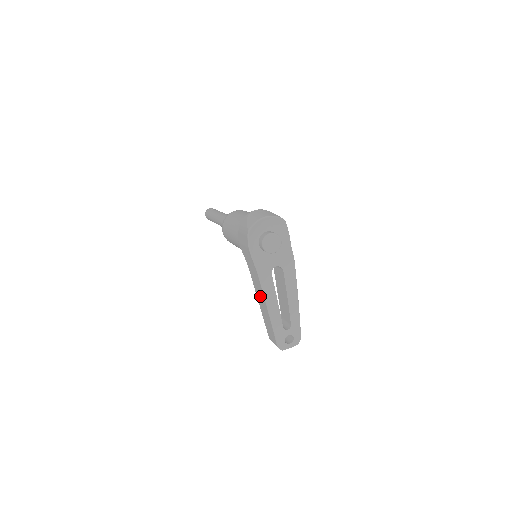
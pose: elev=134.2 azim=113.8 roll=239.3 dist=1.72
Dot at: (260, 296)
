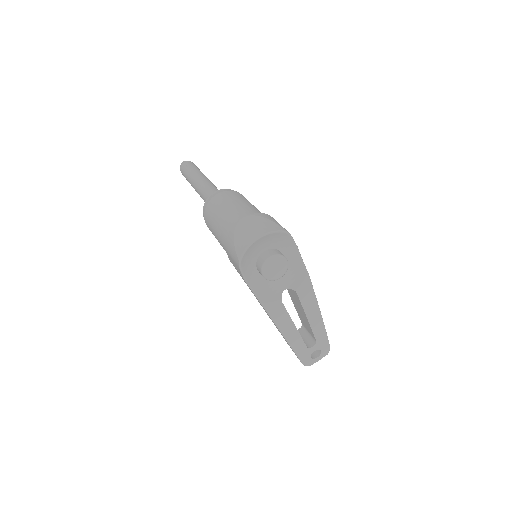
Dot at: occluded
